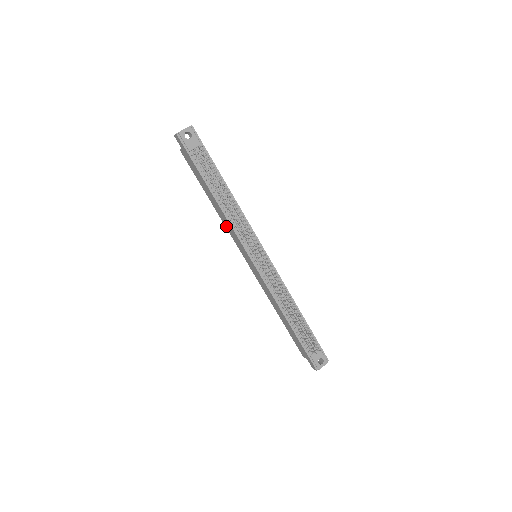
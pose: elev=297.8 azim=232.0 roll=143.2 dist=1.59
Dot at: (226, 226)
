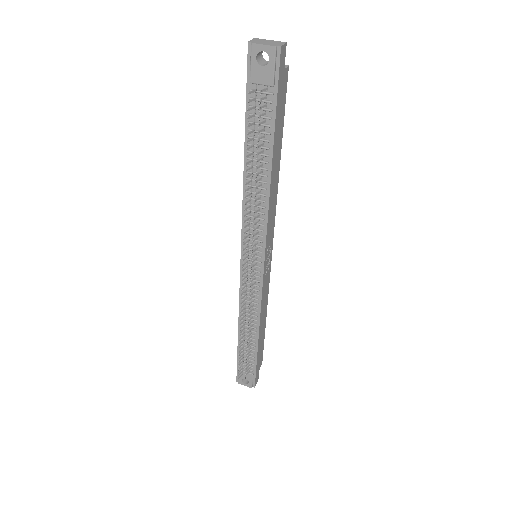
Dot at: occluded
